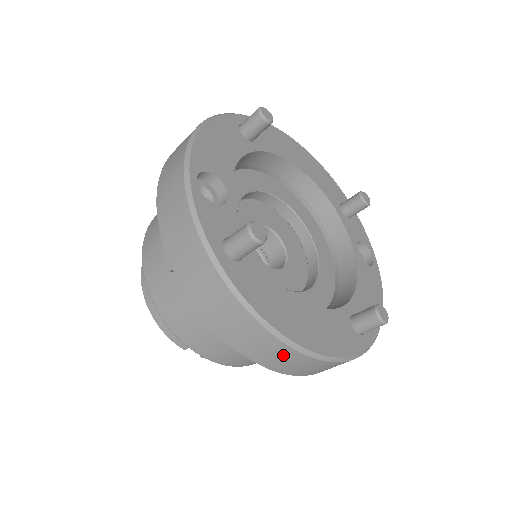
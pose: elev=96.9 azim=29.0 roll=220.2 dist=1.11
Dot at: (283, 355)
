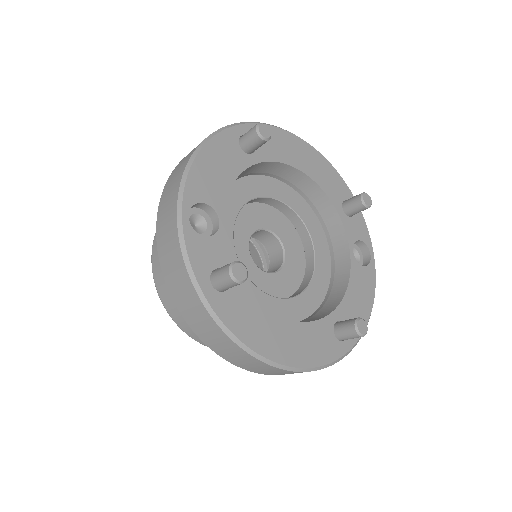
Dot at: (263, 367)
